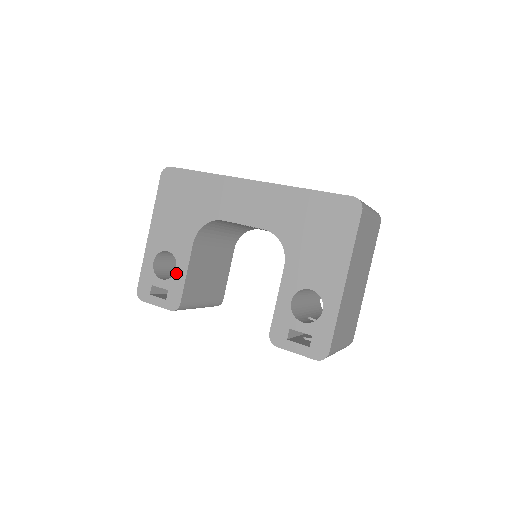
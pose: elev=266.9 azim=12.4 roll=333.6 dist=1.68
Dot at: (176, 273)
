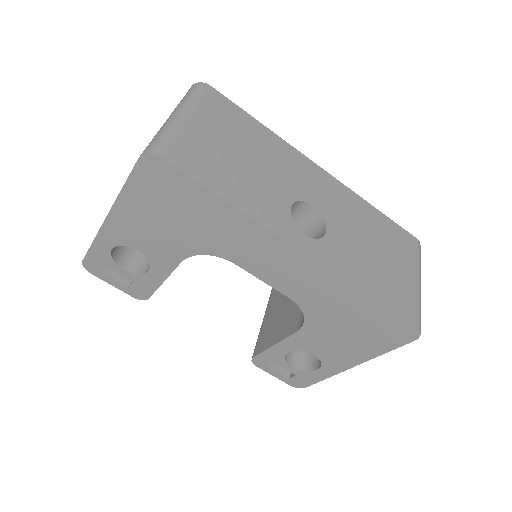
Dot at: (148, 275)
